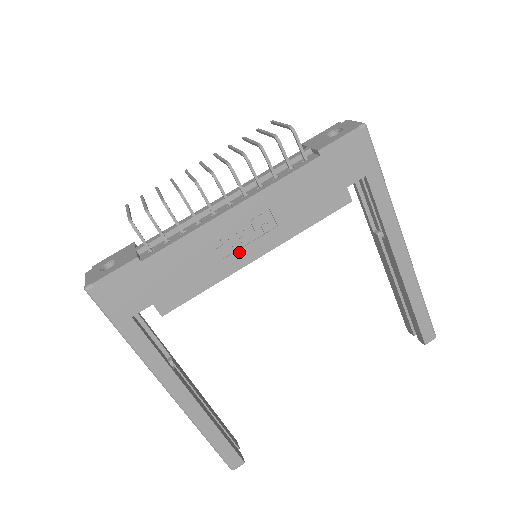
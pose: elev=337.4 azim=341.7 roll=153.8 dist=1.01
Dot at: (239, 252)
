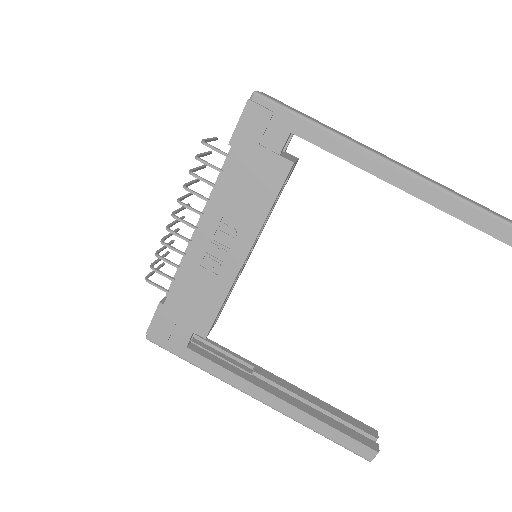
Dot at: (226, 262)
